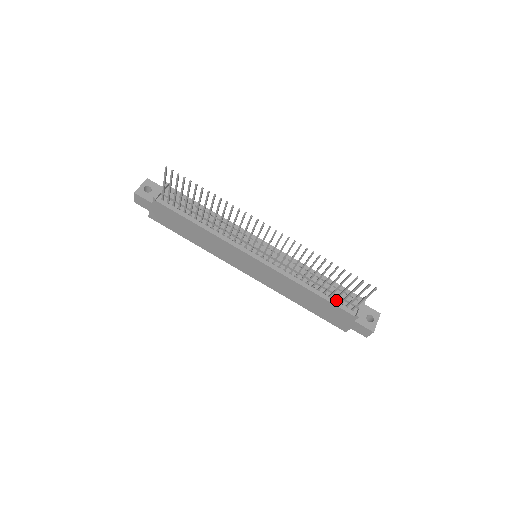
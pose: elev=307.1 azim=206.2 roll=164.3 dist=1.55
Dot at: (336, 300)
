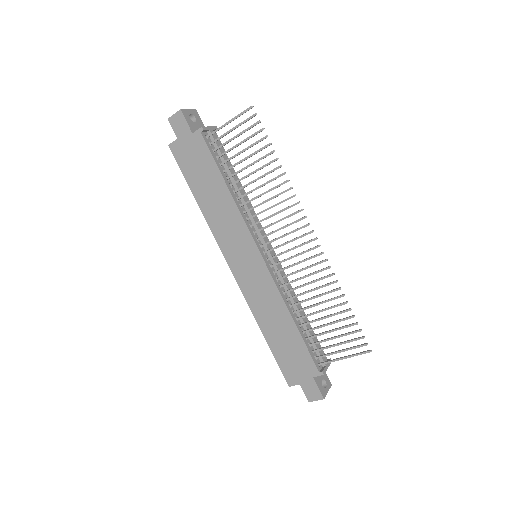
Dot at: (309, 346)
